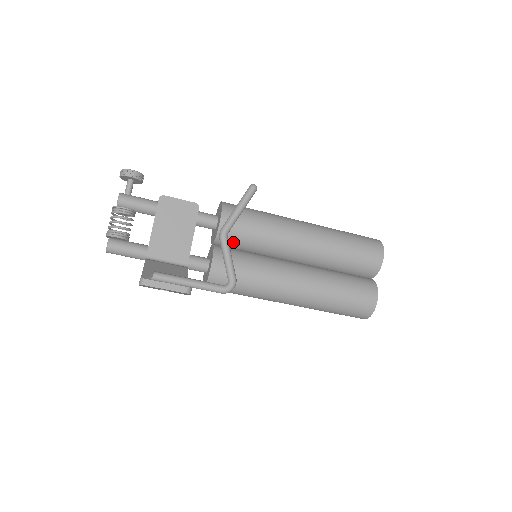
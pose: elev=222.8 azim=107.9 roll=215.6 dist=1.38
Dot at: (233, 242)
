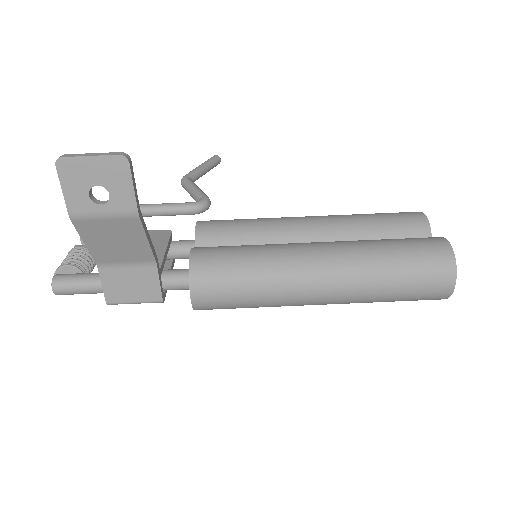
Dot at: (219, 244)
